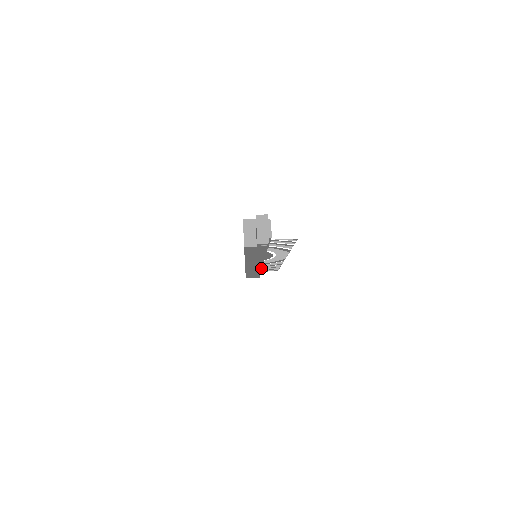
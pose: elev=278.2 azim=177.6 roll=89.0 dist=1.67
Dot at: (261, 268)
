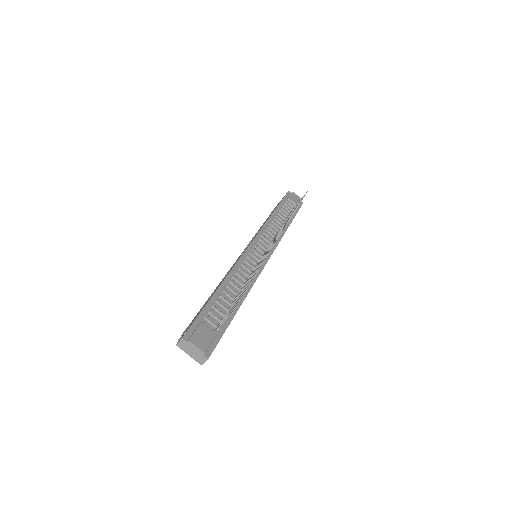
Dot at: (275, 248)
